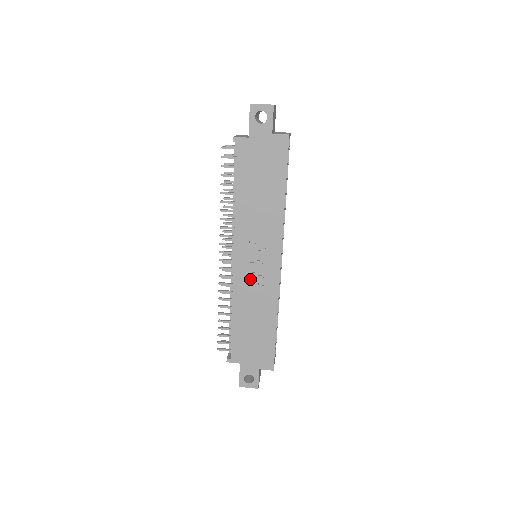
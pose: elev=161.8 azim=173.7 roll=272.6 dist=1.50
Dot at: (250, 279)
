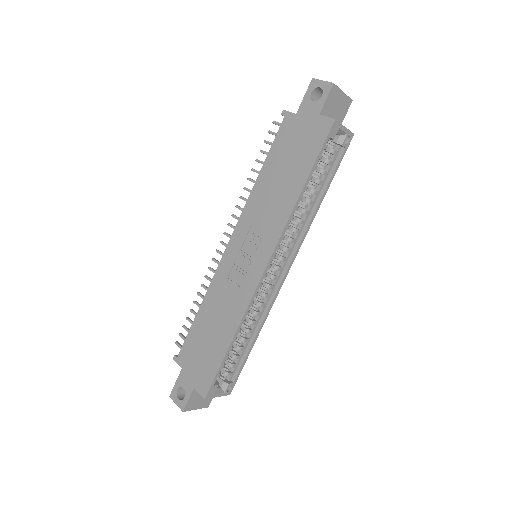
Dot at: (232, 273)
